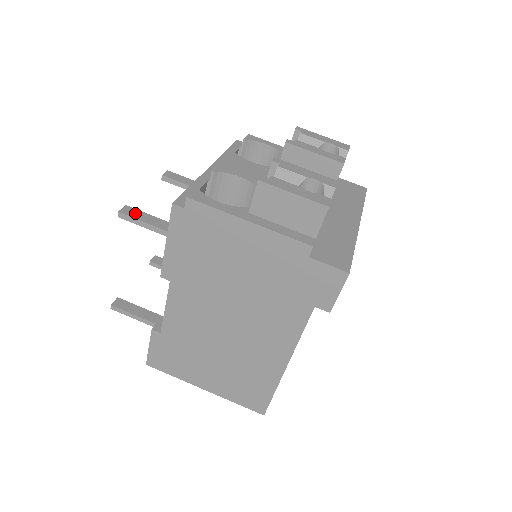
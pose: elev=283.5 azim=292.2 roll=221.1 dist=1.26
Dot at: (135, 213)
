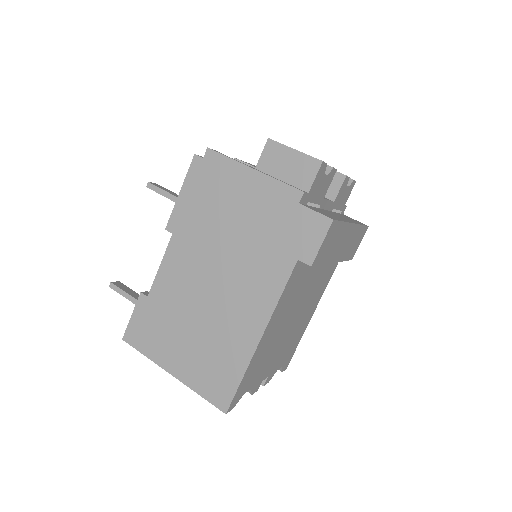
Dot at: (161, 187)
